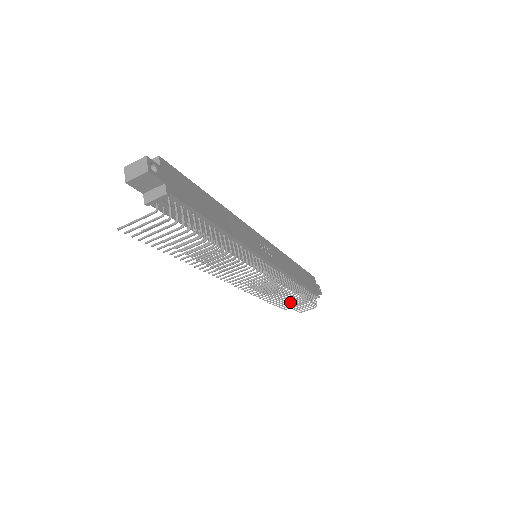
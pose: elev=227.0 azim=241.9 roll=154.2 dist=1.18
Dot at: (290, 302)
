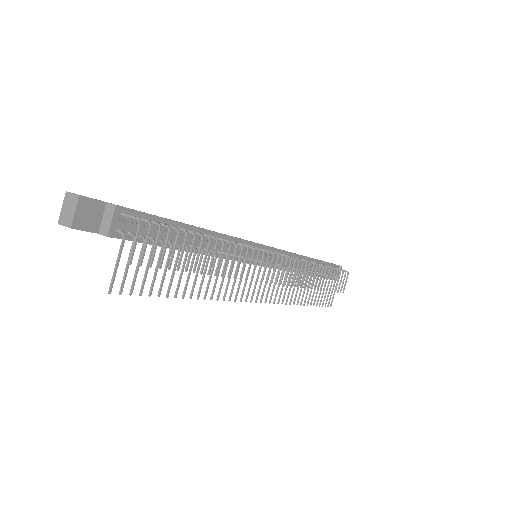
Dot at: (325, 282)
